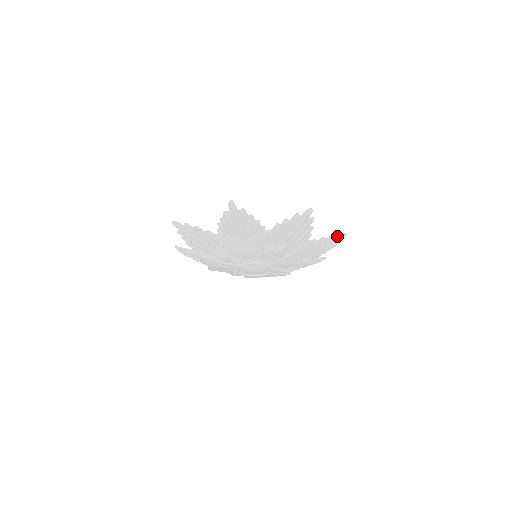
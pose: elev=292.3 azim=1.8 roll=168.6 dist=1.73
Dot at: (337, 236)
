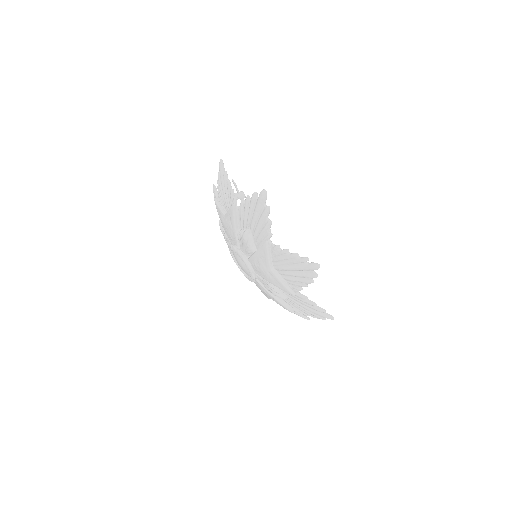
Dot at: (305, 259)
